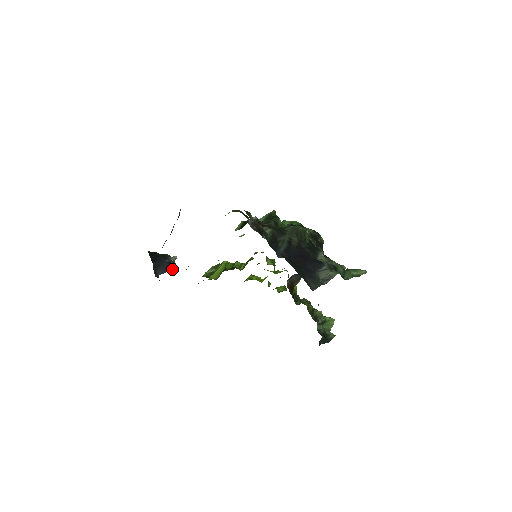
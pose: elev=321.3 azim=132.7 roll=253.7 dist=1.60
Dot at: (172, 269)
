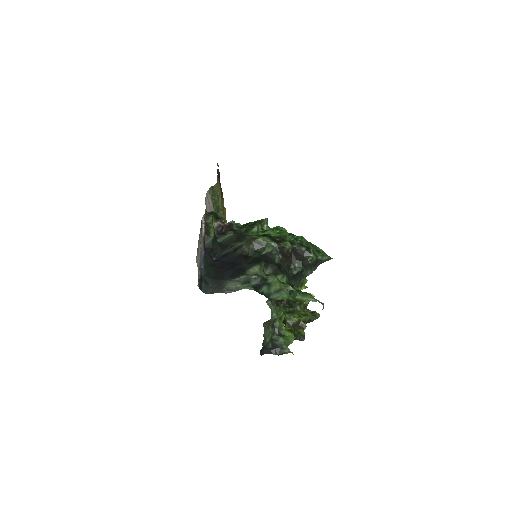
Dot at: occluded
